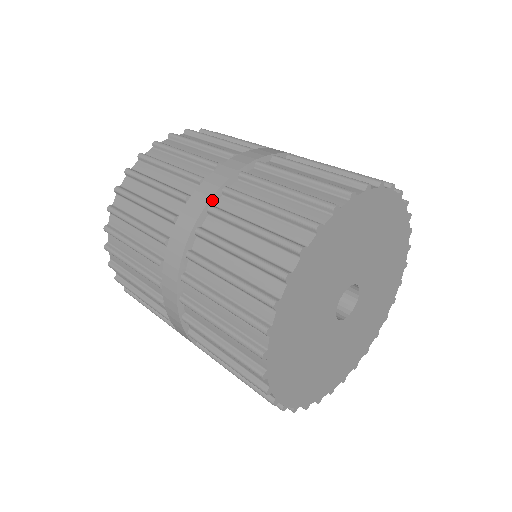
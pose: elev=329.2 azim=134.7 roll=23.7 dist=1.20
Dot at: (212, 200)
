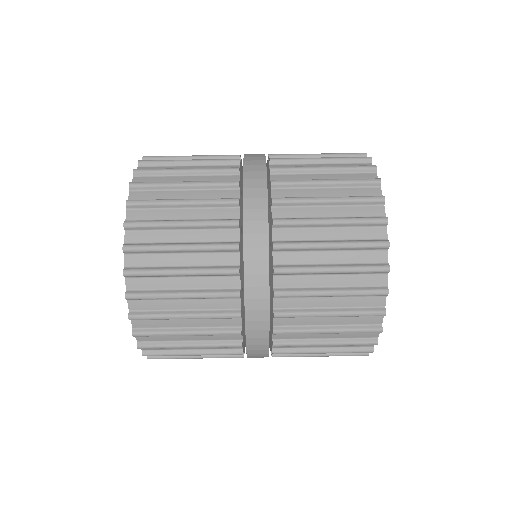
Dot at: (269, 262)
